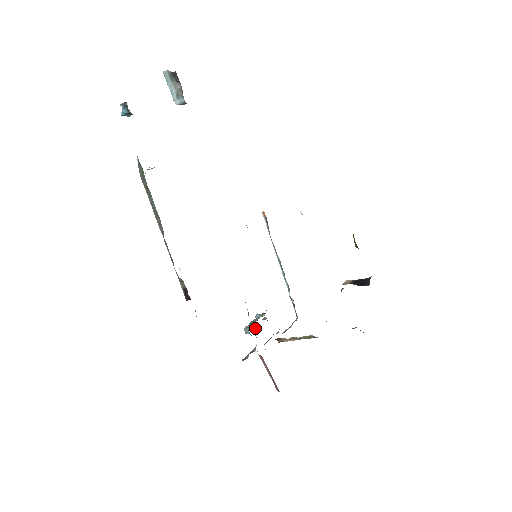
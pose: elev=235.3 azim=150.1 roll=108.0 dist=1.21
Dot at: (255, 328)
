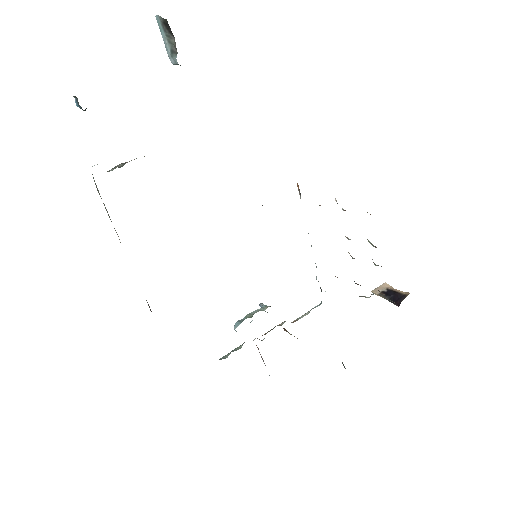
Dot at: occluded
